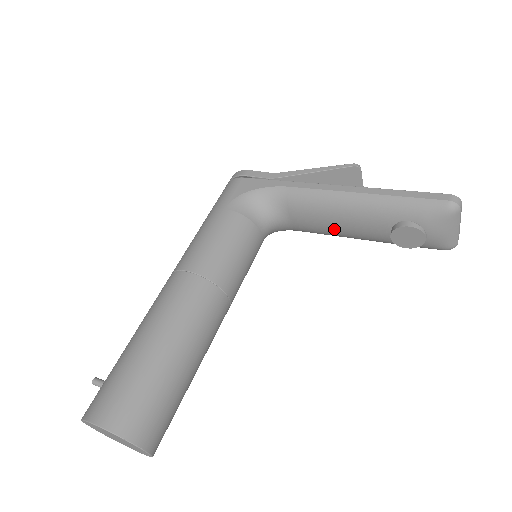
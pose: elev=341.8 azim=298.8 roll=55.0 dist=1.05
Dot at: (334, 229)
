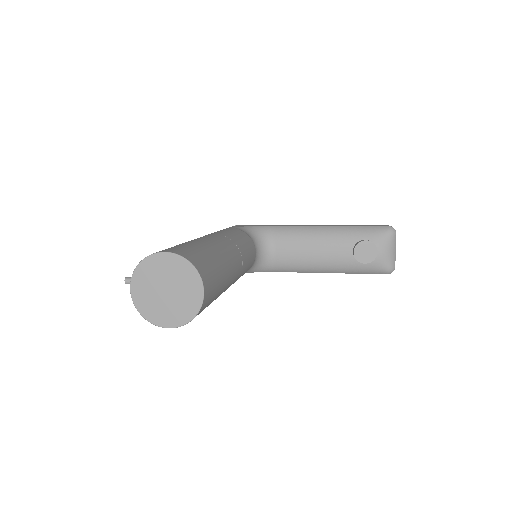
Dot at: (309, 256)
